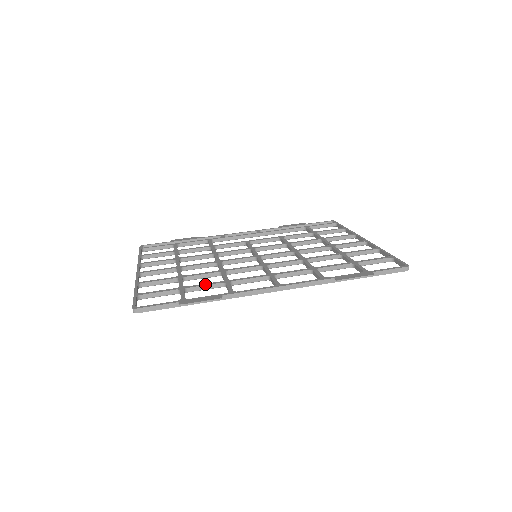
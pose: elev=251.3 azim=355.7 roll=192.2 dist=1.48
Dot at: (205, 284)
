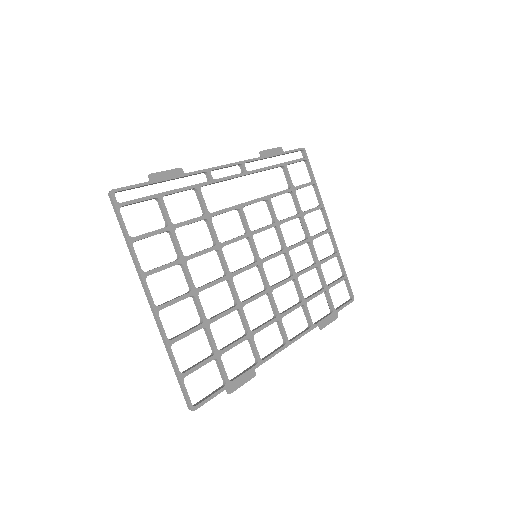
Dot at: (235, 344)
